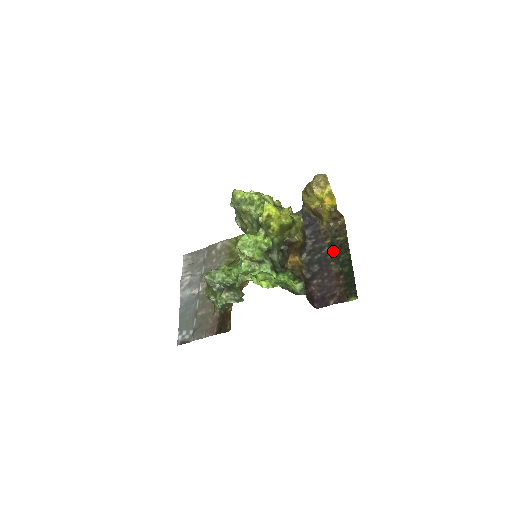
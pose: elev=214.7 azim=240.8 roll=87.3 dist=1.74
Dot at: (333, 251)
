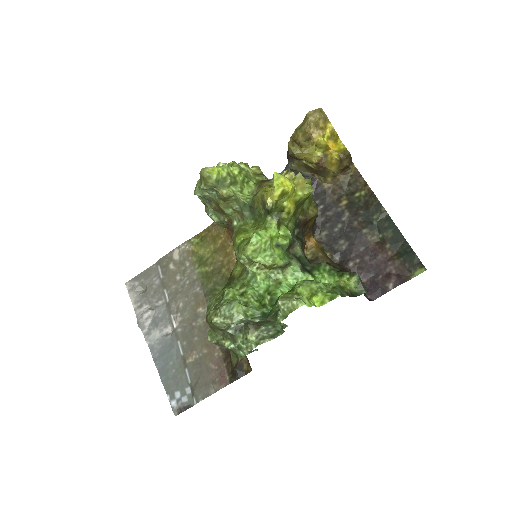
Dot at: (358, 214)
